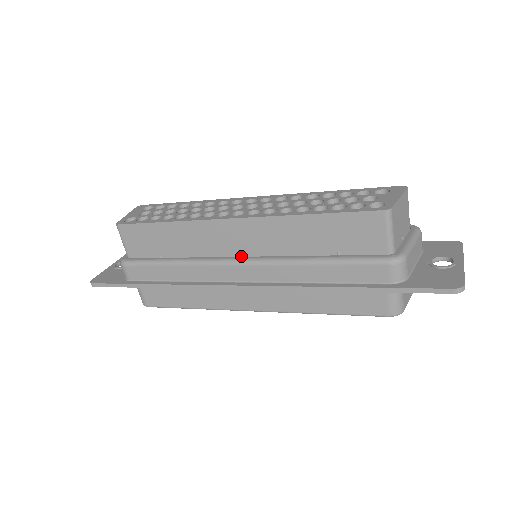
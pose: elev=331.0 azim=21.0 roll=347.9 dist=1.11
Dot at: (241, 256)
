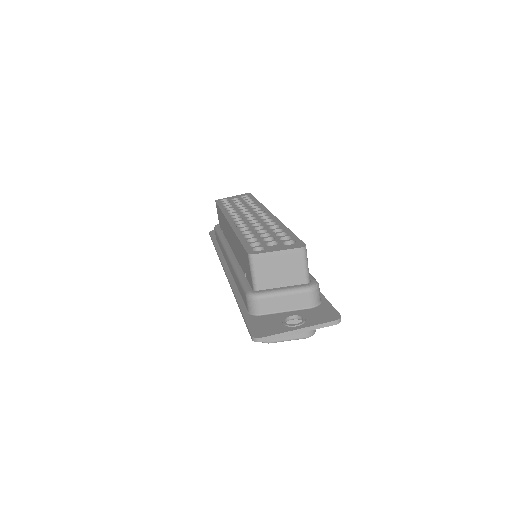
Dot at: (232, 250)
